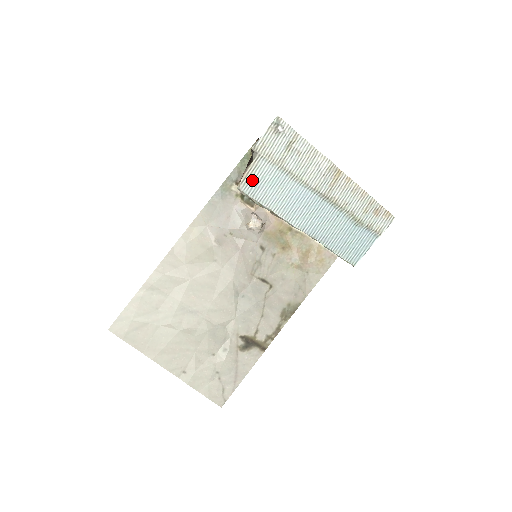
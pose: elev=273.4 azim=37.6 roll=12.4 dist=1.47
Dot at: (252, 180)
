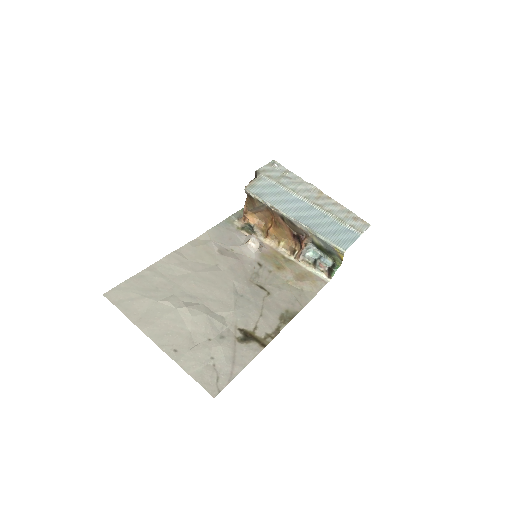
Dot at: (256, 186)
